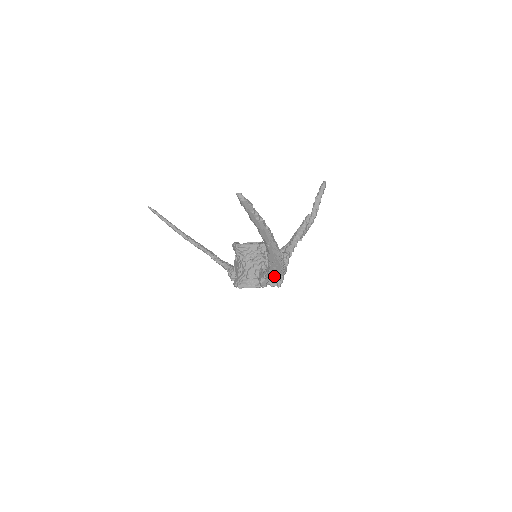
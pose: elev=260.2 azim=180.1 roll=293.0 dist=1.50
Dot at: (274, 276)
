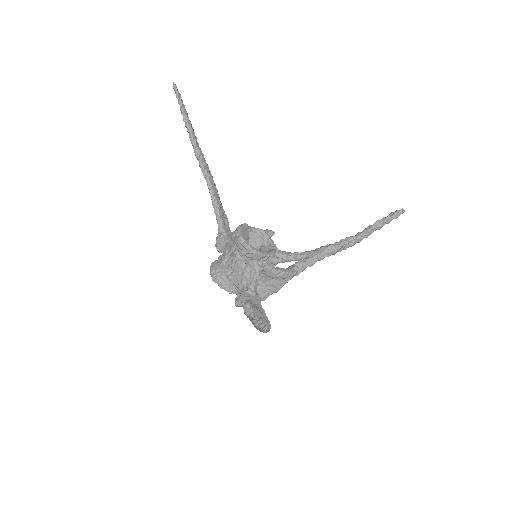
Dot at: occluded
